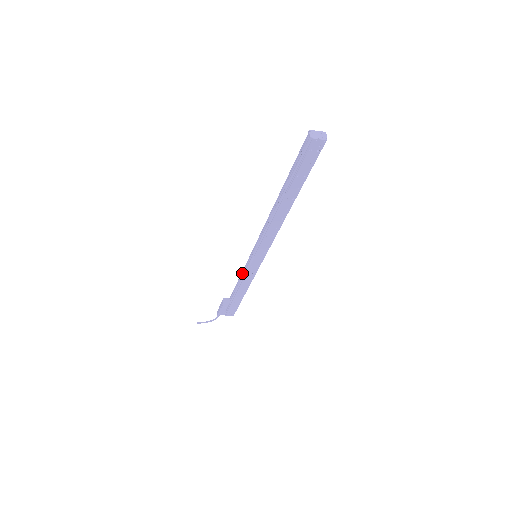
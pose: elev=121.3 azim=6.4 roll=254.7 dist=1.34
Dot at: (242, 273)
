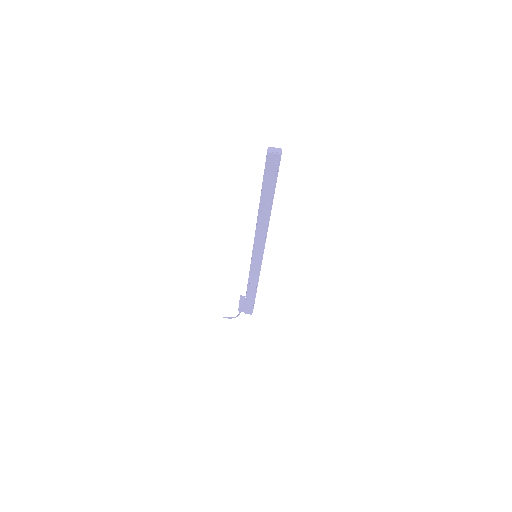
Dot at: (249, 272)
